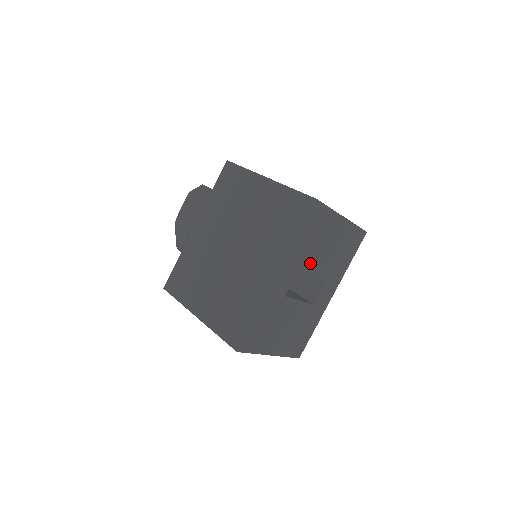
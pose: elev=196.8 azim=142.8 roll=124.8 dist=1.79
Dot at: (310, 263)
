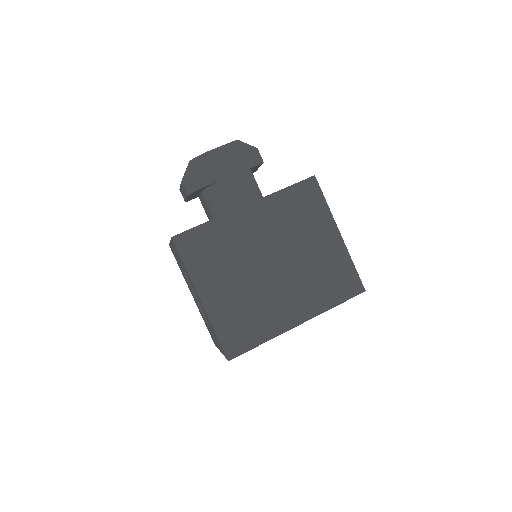
Dot at: occluded
